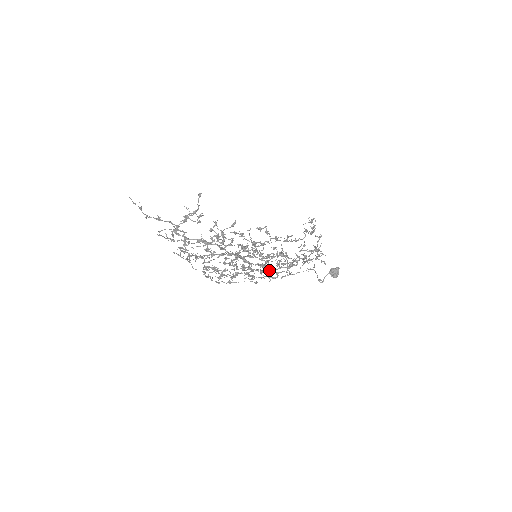
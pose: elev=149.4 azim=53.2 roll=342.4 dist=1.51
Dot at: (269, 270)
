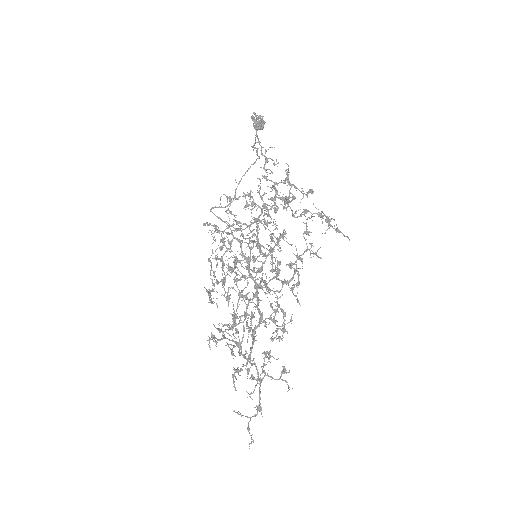
Dot at: (250, 231)
